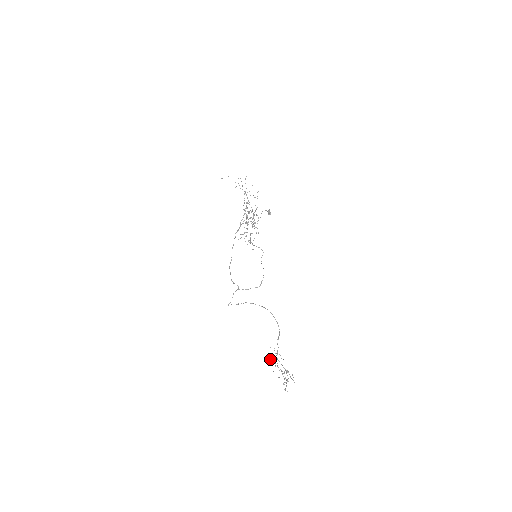
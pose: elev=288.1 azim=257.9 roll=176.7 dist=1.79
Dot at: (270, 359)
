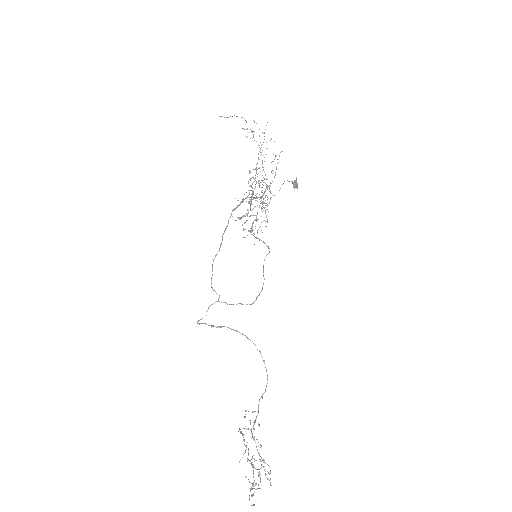
Dot at: (240, 433)
